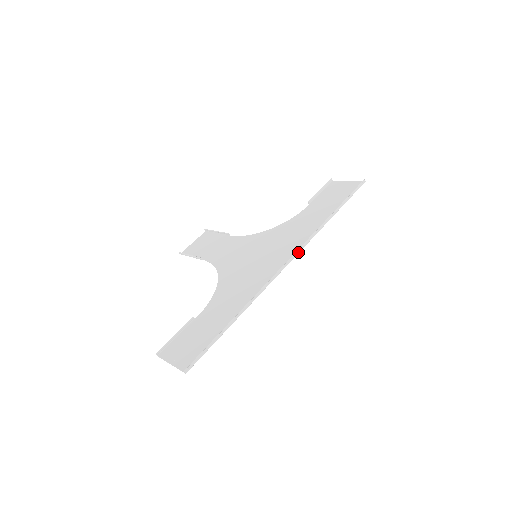
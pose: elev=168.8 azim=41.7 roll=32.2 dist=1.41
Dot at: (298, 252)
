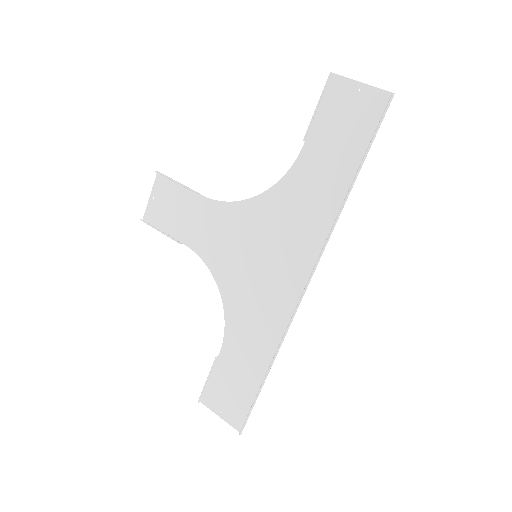
Dot at: occluded
